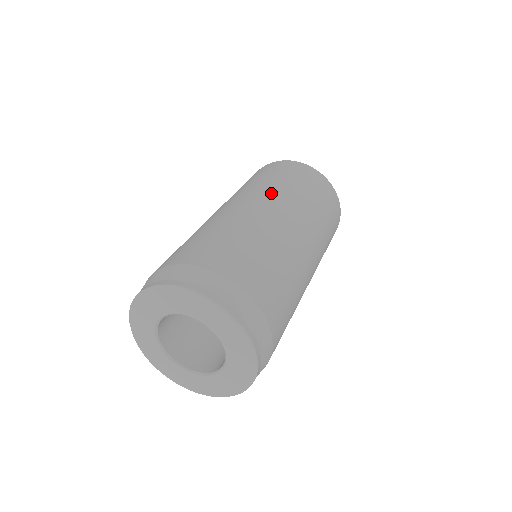
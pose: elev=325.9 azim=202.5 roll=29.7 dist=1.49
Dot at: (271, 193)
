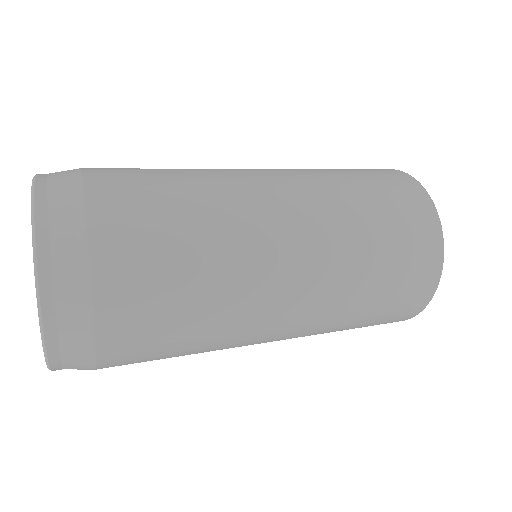
Dot at: occluded
